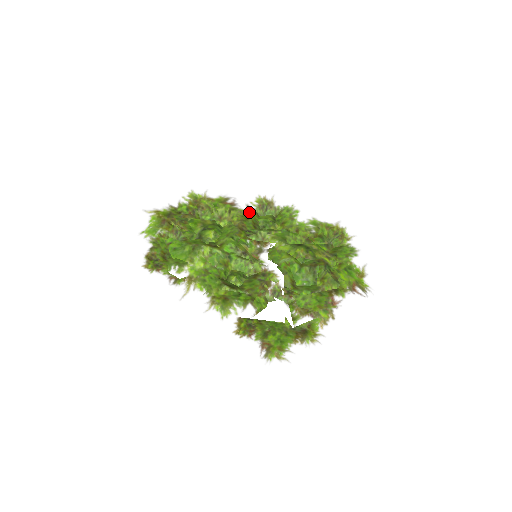
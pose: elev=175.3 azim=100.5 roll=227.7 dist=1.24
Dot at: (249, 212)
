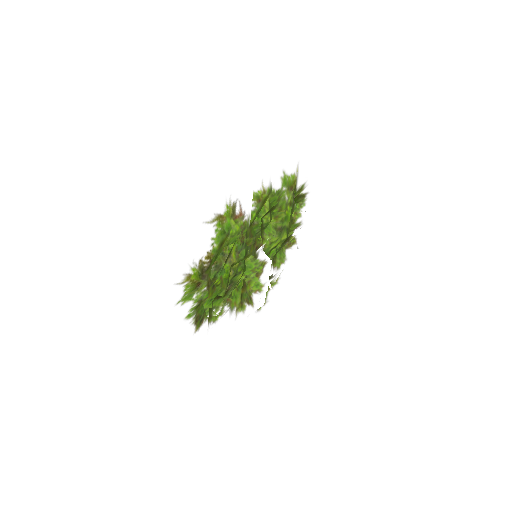
Dot at: (271, 245)
